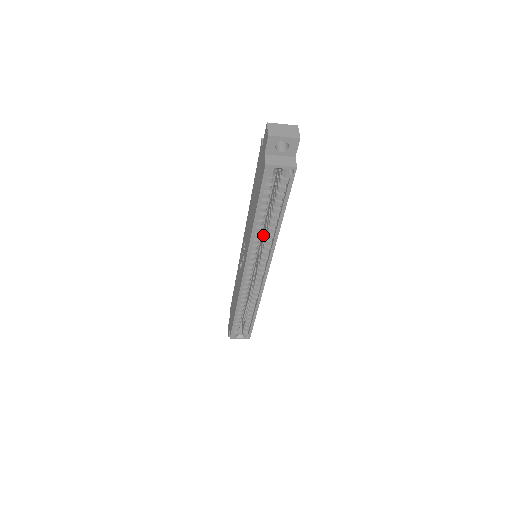
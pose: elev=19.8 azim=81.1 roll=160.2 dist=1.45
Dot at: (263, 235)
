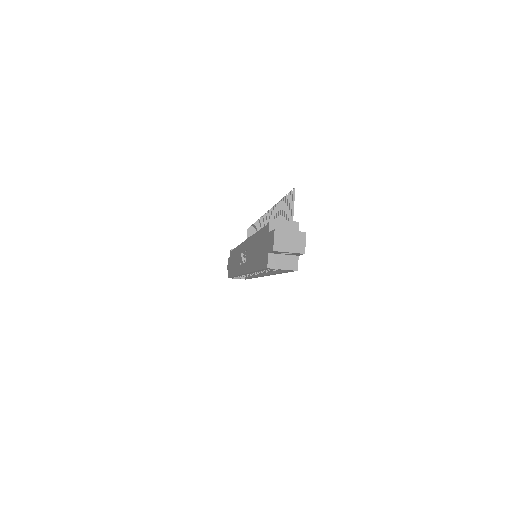
Dot at: occluded
